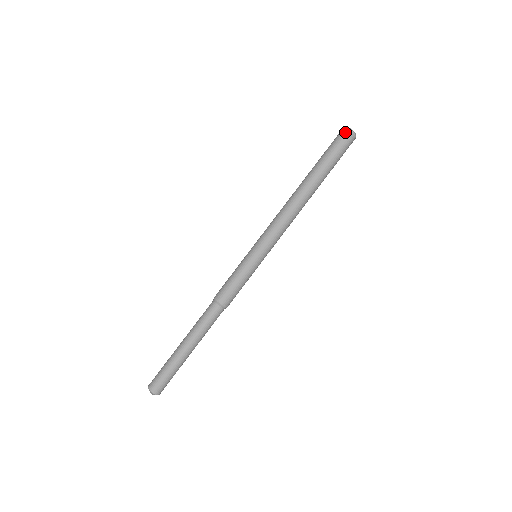
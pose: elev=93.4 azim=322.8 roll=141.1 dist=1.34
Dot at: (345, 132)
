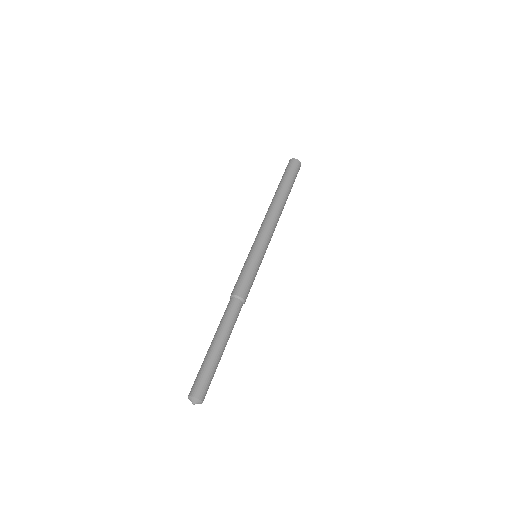
Dot at: (288, 163)
